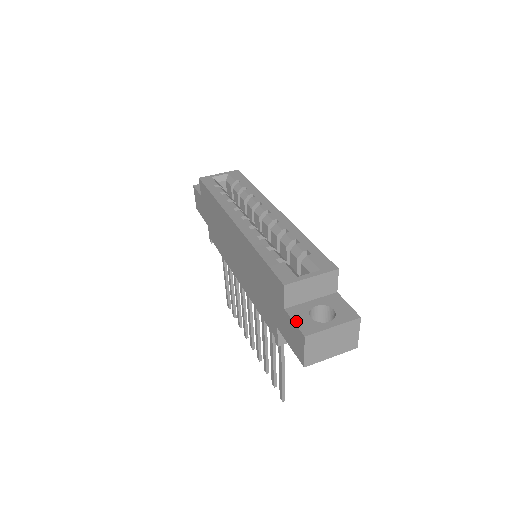
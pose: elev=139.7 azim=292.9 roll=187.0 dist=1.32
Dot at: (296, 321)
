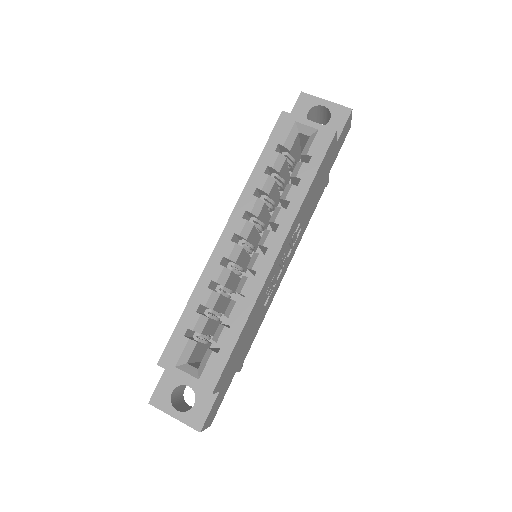
Dot at: (160, 384)
